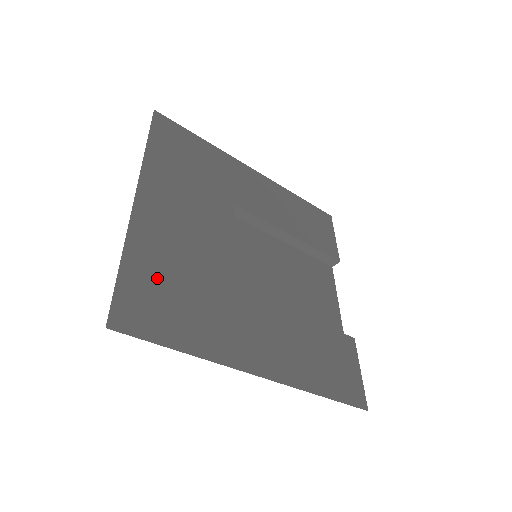
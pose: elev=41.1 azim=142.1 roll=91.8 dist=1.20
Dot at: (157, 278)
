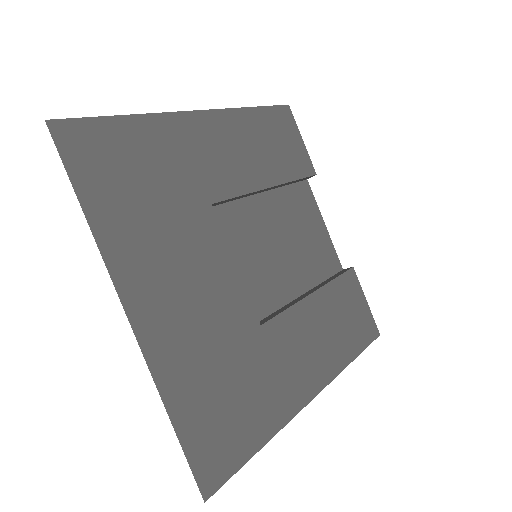
Dot at: (206, 399)
